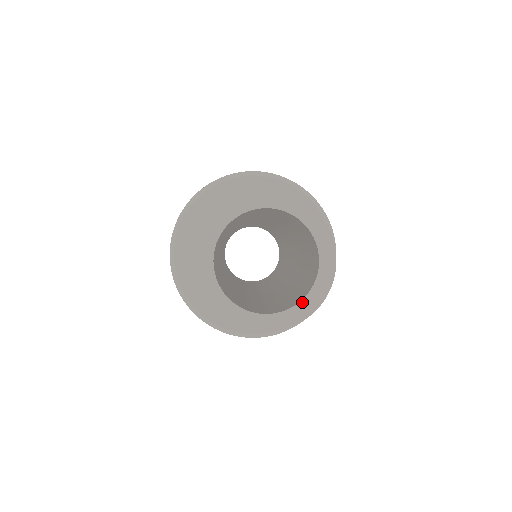
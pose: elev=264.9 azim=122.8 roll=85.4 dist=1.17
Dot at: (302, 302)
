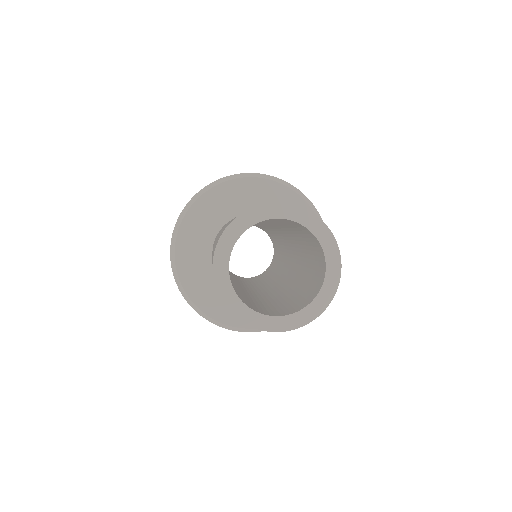
Dot at: (290, 316)
